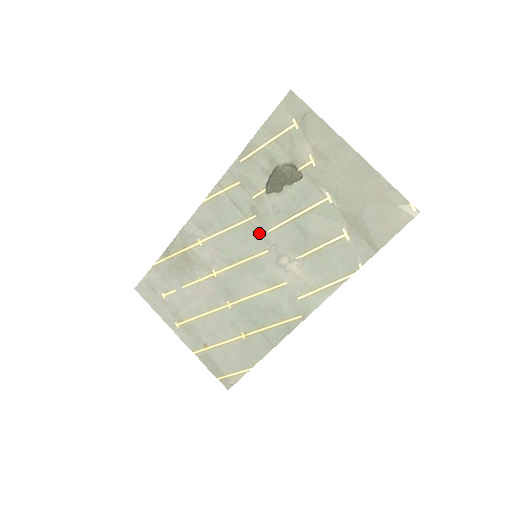
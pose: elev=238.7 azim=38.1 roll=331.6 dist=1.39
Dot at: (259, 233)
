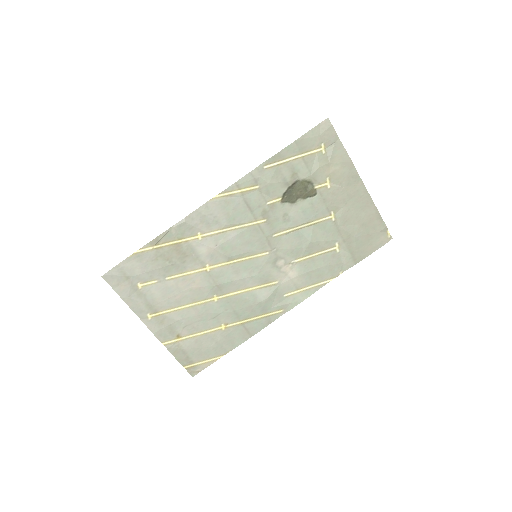
Dot at: (265, 236)
